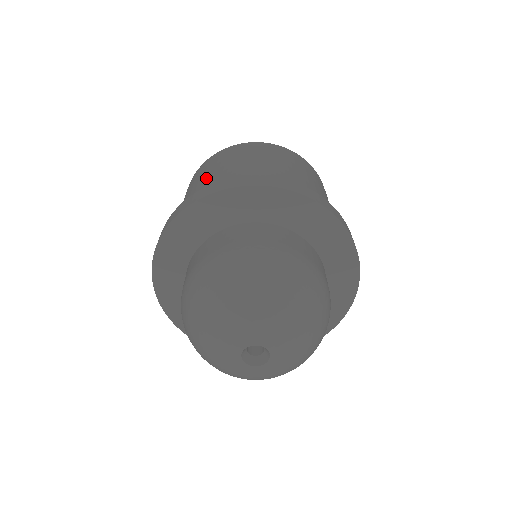
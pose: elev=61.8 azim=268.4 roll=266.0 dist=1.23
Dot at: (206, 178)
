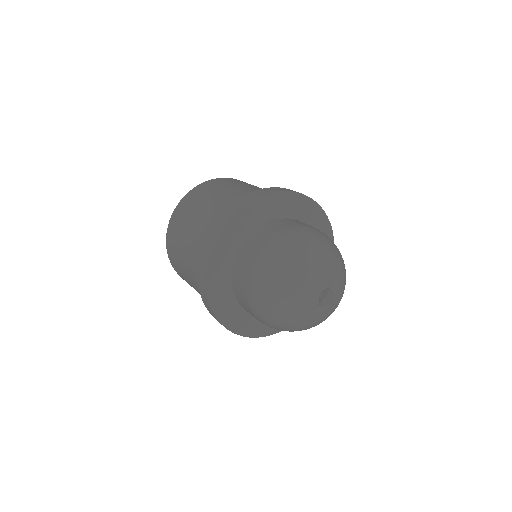
Dot at: (185, 259)
